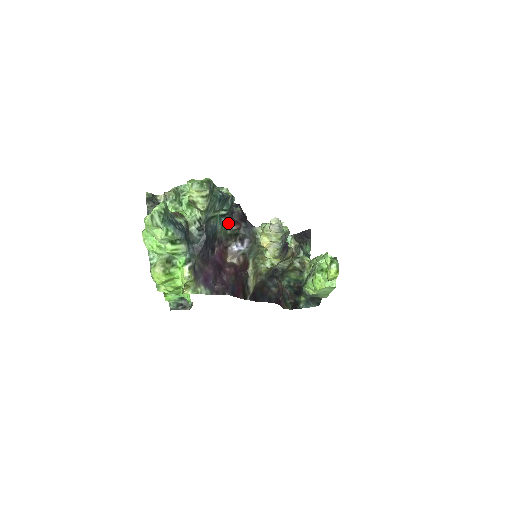
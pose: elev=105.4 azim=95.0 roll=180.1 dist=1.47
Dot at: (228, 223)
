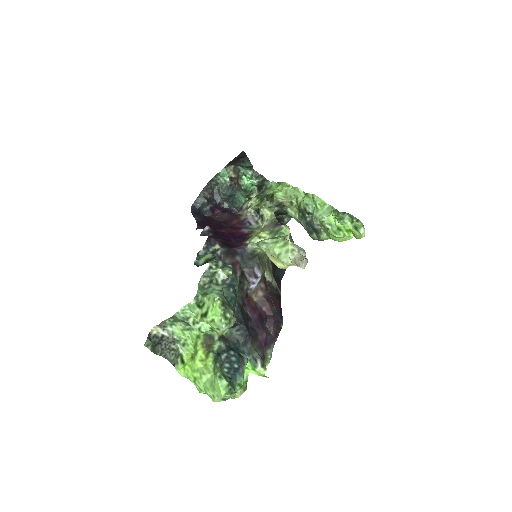
Dot at: occluded
